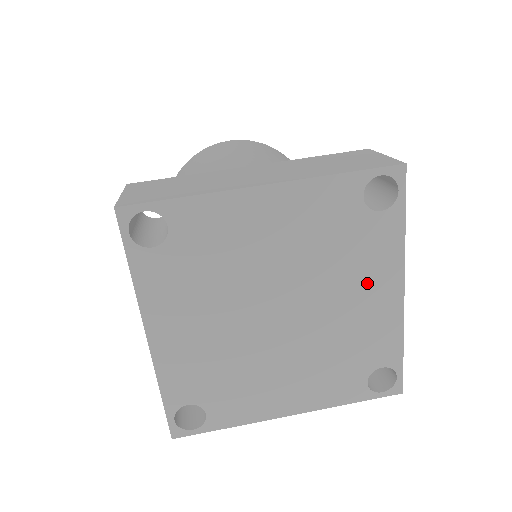
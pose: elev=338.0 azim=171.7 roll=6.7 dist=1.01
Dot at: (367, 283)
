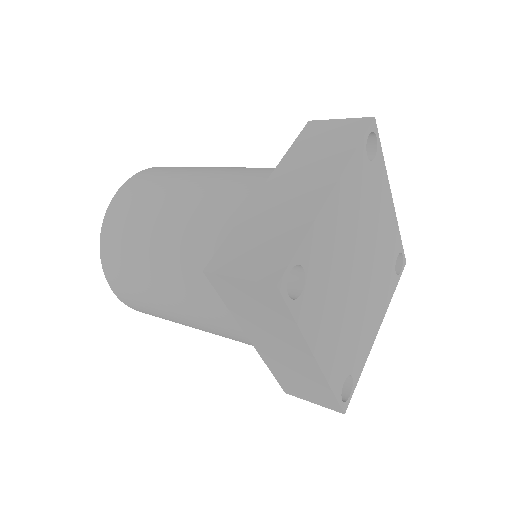
Dot at: (381, 210)
